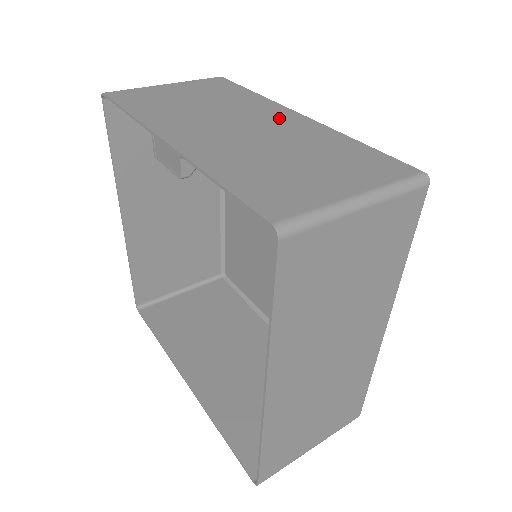
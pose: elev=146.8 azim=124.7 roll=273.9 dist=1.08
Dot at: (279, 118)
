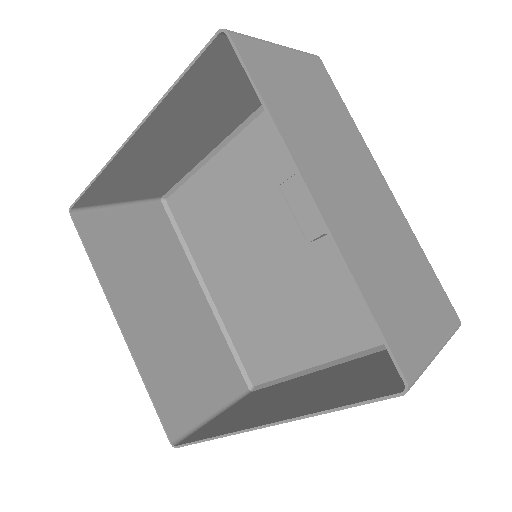
Dot at: (378, 187)
